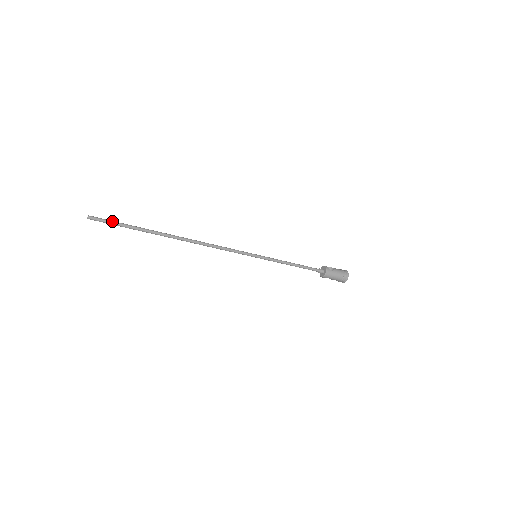
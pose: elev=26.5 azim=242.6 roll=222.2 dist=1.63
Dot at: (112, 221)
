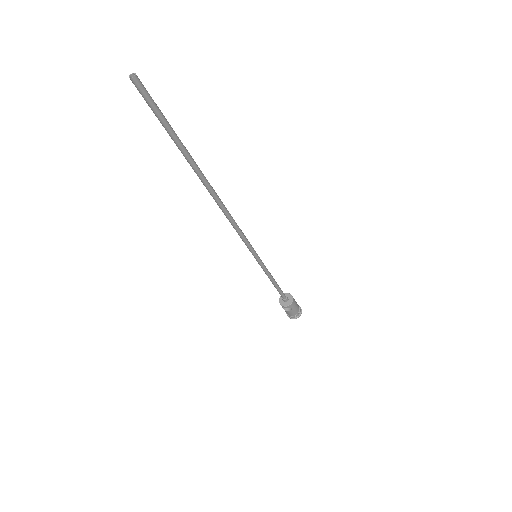
Dot at: (158, 108)
